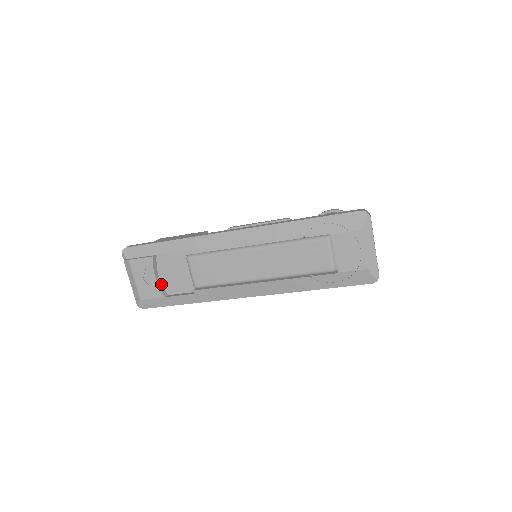
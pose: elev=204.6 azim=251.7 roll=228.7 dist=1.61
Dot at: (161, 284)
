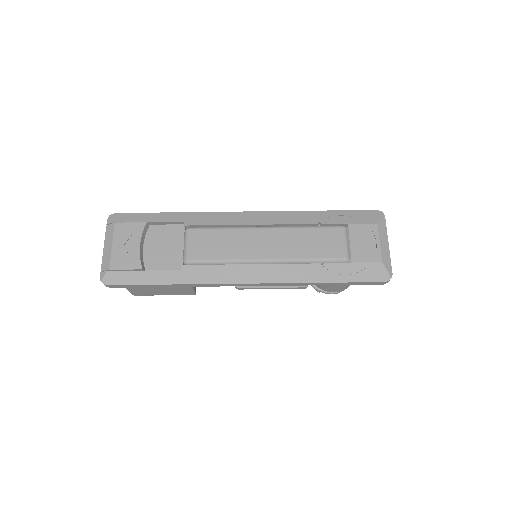
Dot at: (142, 257)
